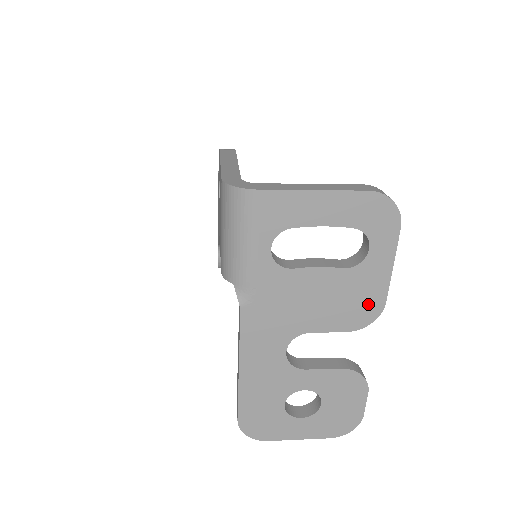
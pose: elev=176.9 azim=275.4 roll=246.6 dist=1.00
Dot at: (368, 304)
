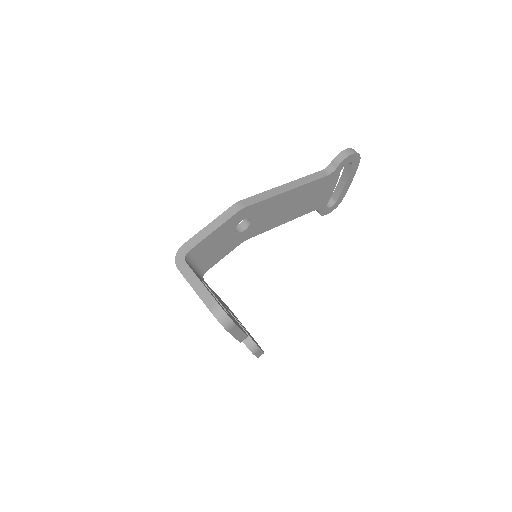
Dot at: occluded
